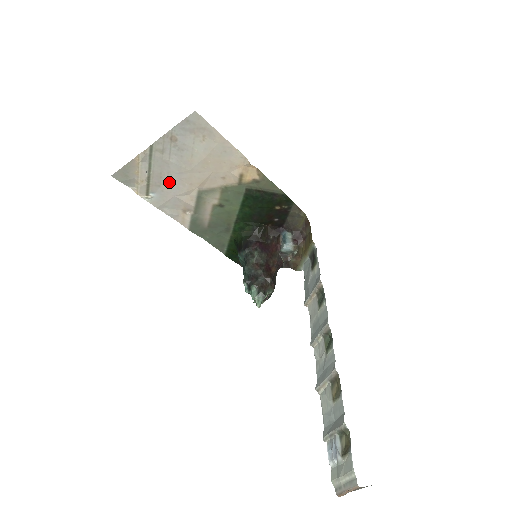
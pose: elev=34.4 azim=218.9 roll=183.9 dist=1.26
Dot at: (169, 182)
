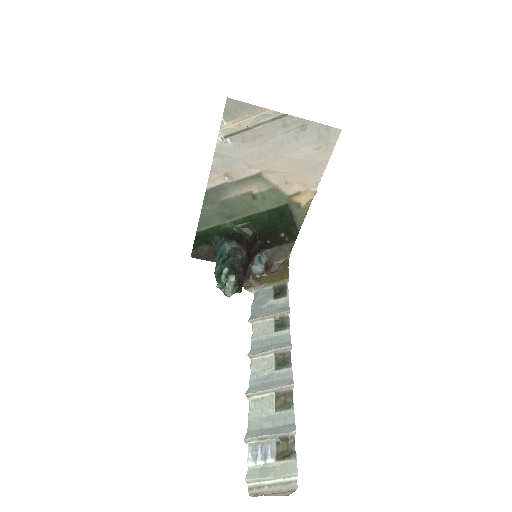
Dot at: (254, 147)
